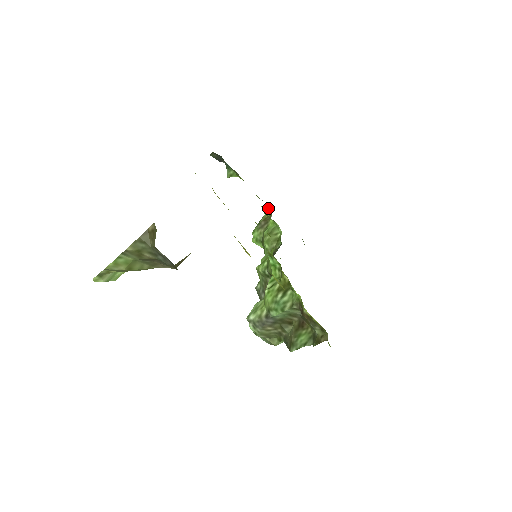
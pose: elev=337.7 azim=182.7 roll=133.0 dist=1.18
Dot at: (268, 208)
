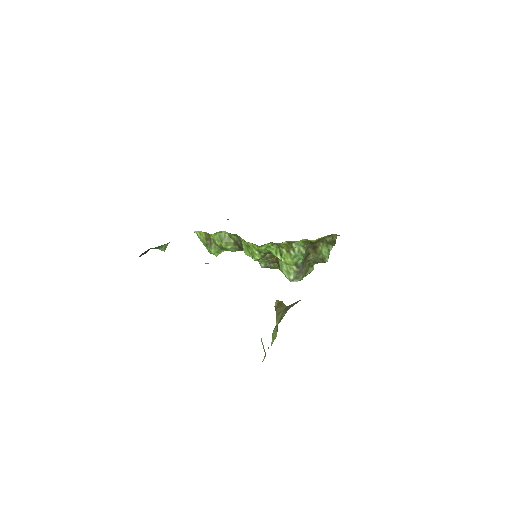
Dot at: (196, 233)
